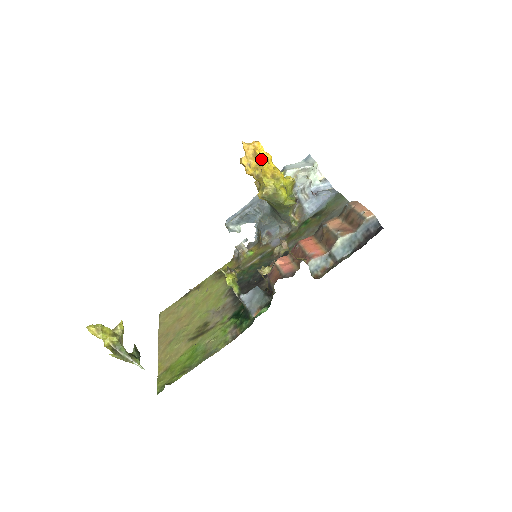
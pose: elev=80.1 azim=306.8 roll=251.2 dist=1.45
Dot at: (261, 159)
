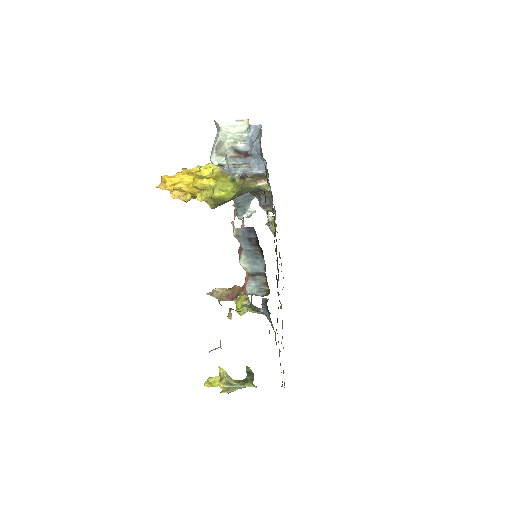
Dot at: occluded
